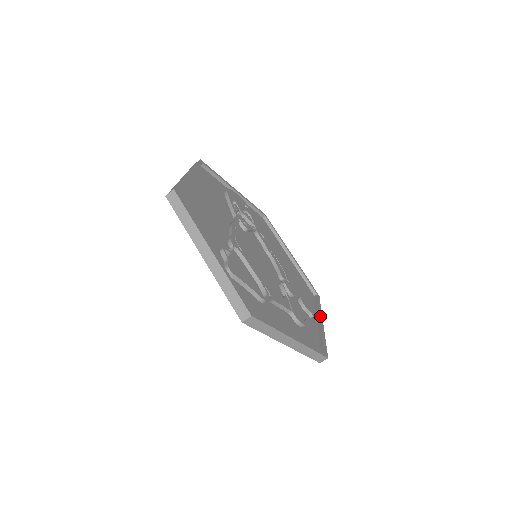
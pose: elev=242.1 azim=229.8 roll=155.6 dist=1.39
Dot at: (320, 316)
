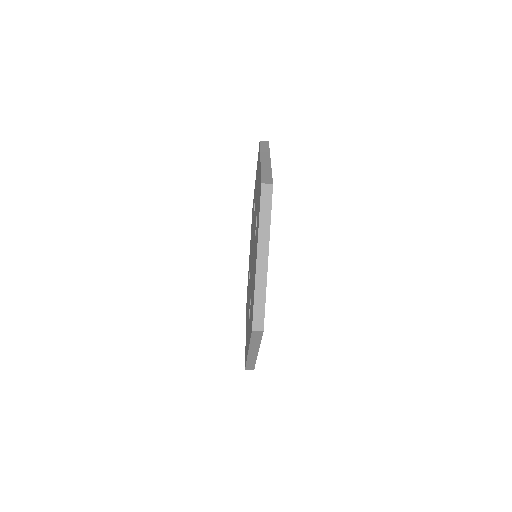
Dot at: occluded
